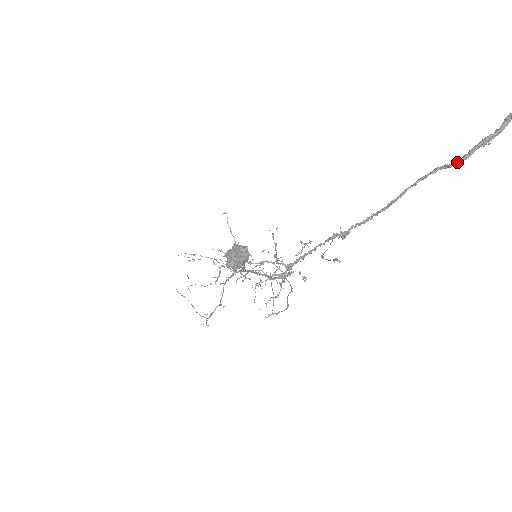
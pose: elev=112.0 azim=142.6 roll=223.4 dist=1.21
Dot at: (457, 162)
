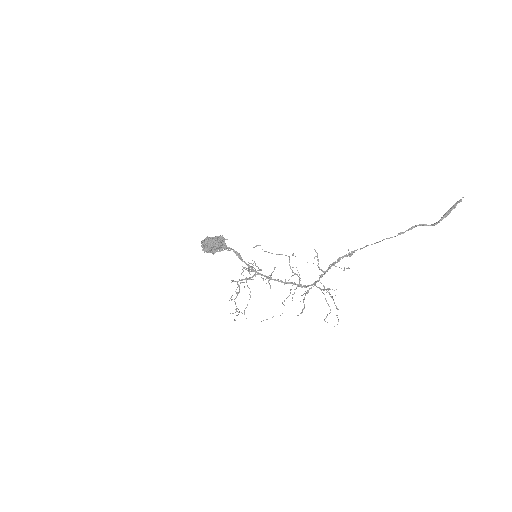
Dot at: occluded
